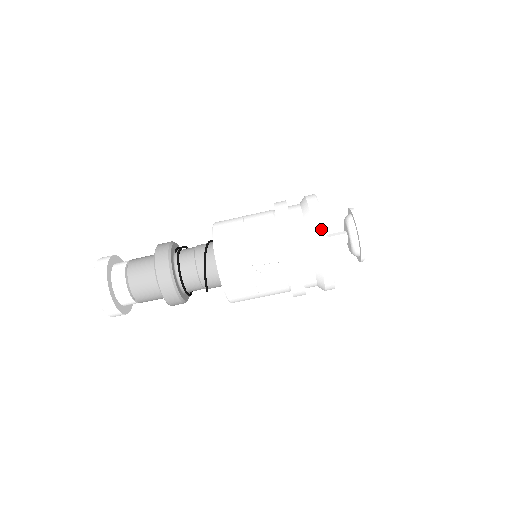
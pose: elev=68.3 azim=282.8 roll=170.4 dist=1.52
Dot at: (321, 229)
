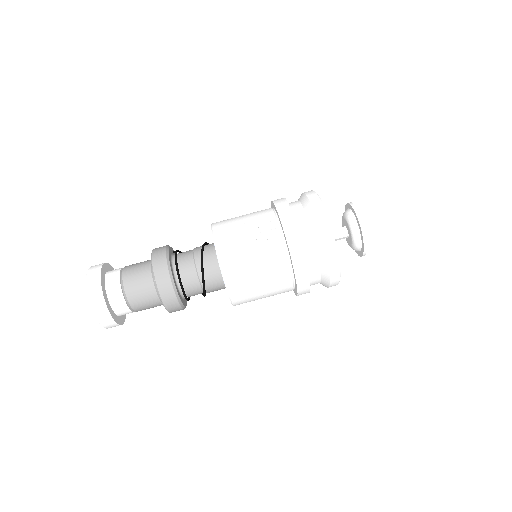
Dot at: (315, 198)
